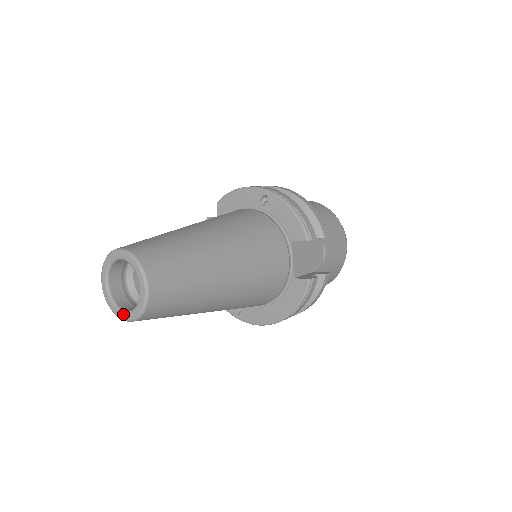
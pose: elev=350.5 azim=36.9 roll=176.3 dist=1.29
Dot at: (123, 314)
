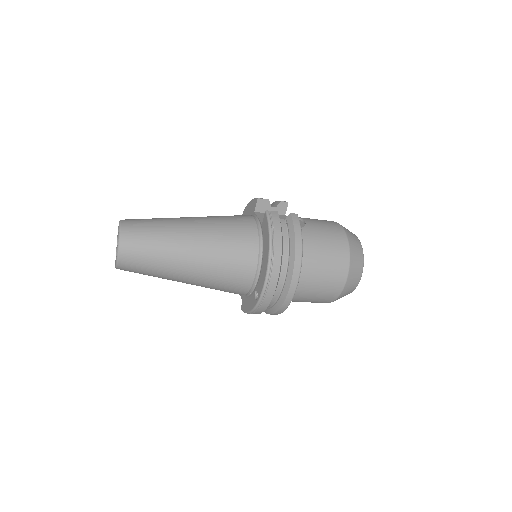
Dot at: occluded
